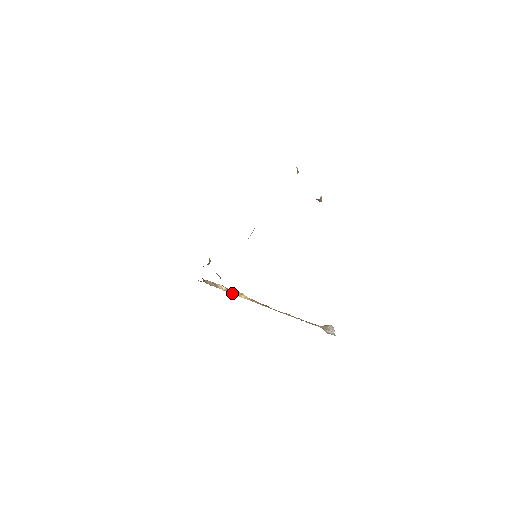
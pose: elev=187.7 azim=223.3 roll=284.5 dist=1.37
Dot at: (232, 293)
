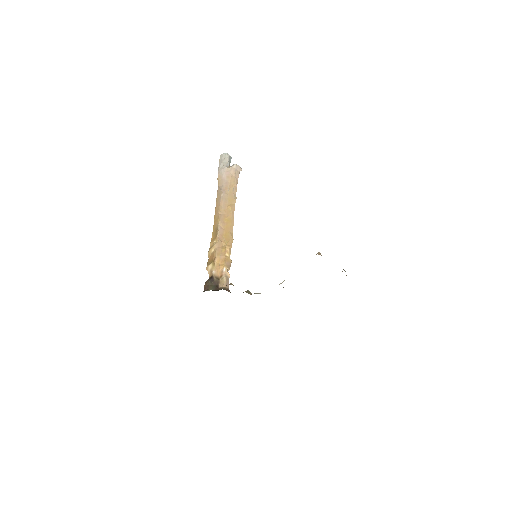
Dot at: (230, 265)
